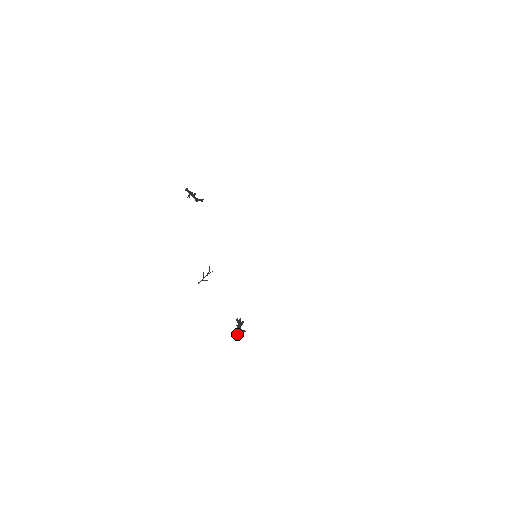
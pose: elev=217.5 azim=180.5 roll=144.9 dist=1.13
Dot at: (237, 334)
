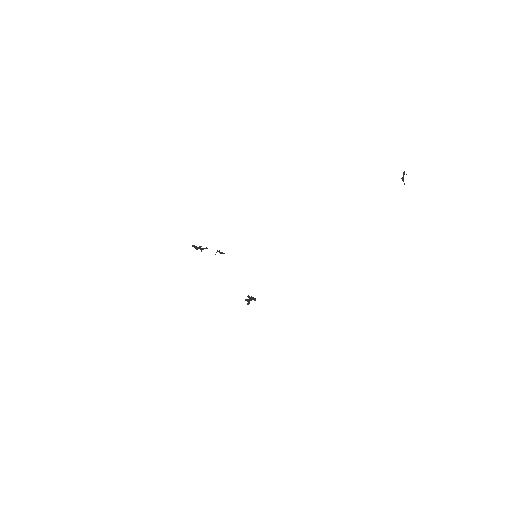
Dot at: (249, 298)
